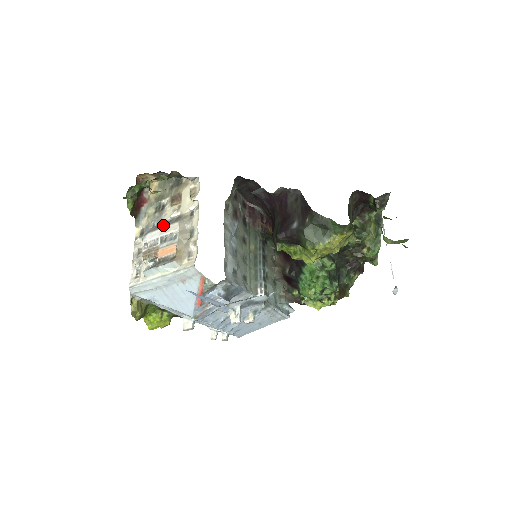
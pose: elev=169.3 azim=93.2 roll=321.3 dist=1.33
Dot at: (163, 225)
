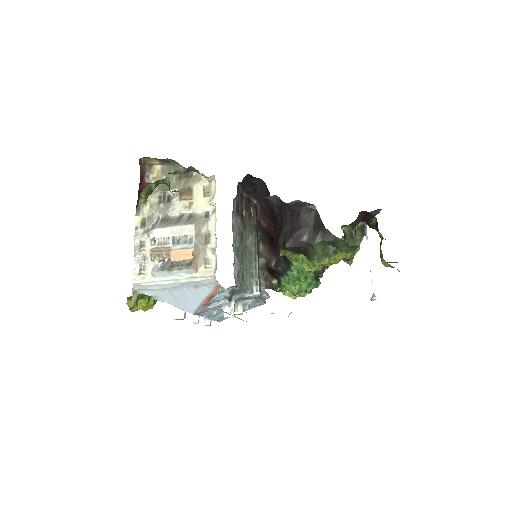
Dot at: (174, 223)
